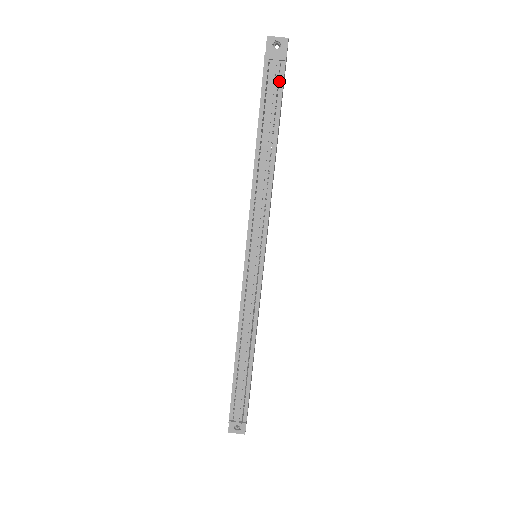
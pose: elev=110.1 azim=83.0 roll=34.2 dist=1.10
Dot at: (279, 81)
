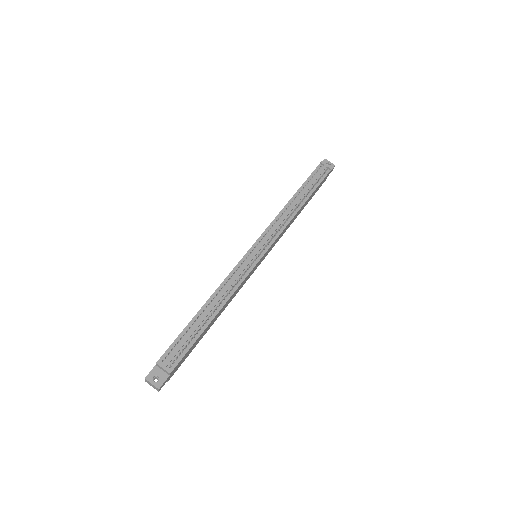
Dot at: (323, 176)
